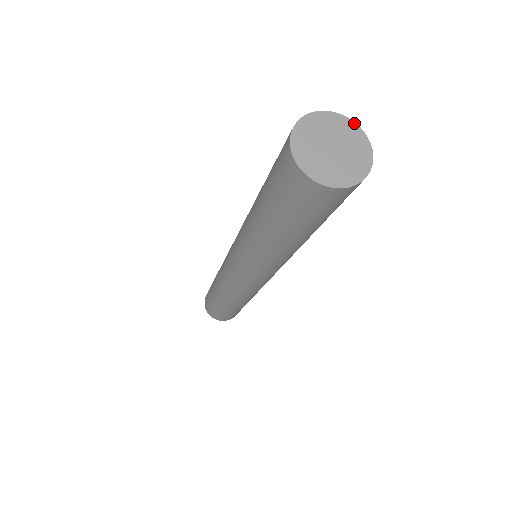
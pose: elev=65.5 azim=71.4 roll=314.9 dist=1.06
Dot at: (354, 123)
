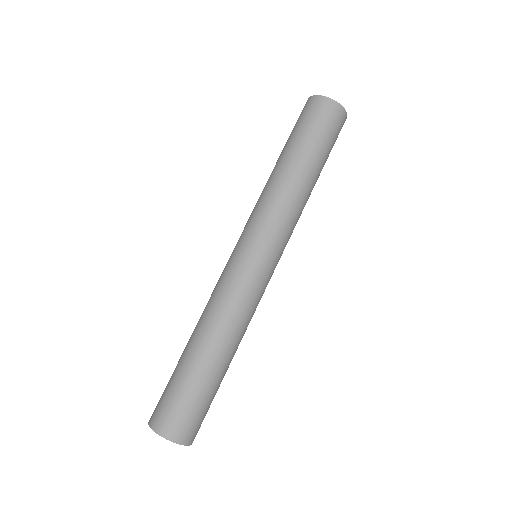
Dot at: occluded
